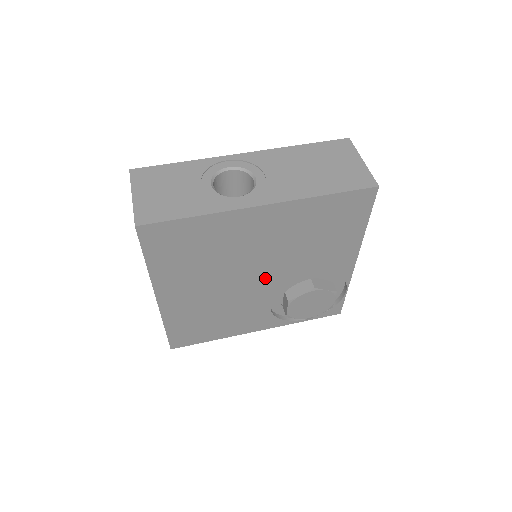
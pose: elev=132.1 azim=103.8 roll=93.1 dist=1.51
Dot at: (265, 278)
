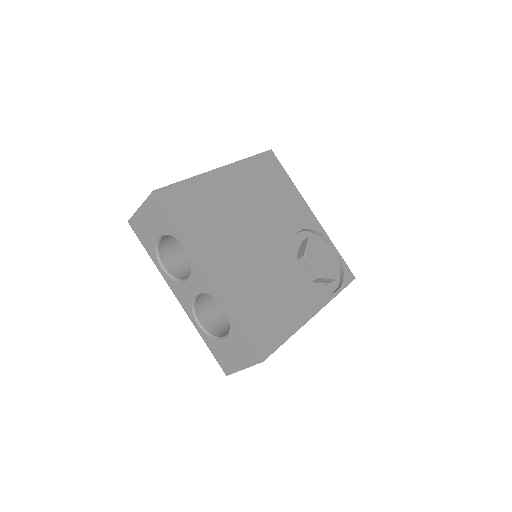
Dot at: (270, 239)
